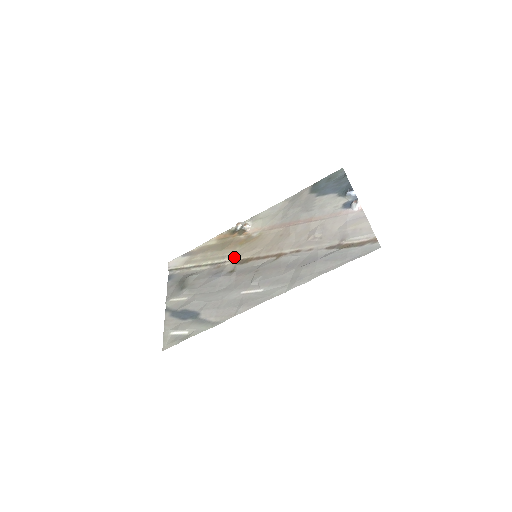
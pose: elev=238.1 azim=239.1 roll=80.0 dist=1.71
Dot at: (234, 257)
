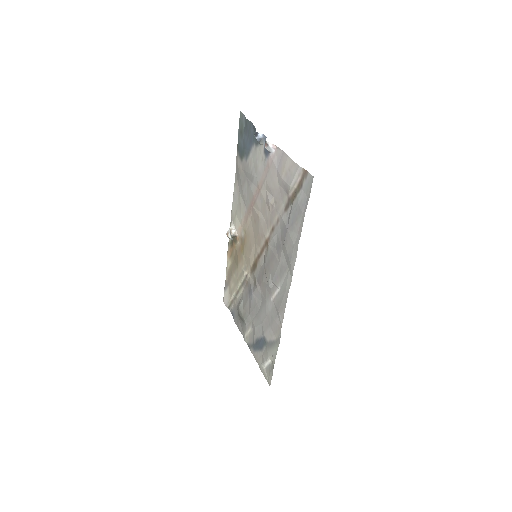
Dot at: (247, 267)
